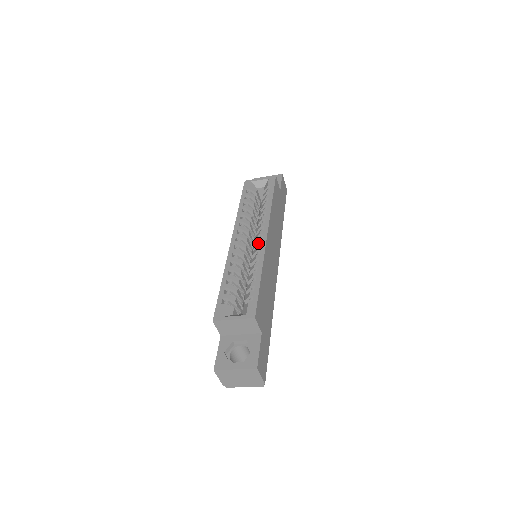
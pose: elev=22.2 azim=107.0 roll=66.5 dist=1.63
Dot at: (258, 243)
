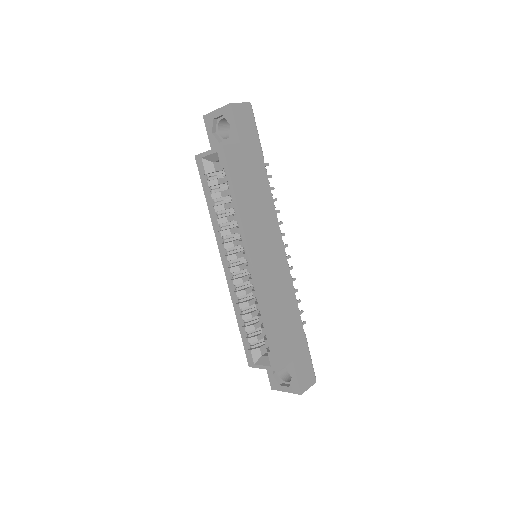
Dot at: (248, 271)
